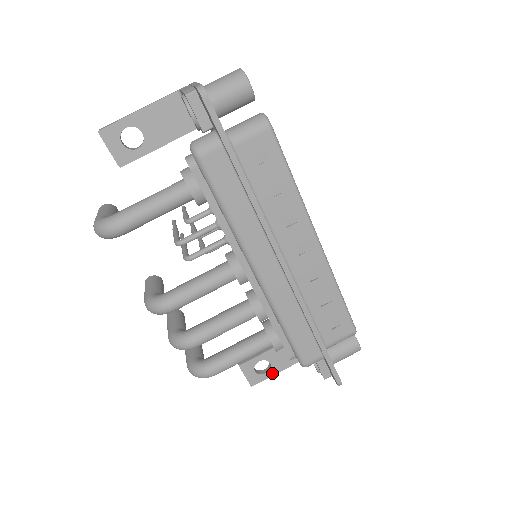
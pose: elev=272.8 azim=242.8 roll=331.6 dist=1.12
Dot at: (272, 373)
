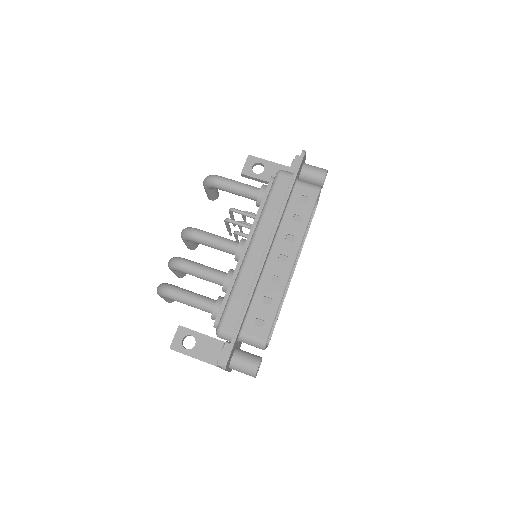
Dot at: (189, 353)
